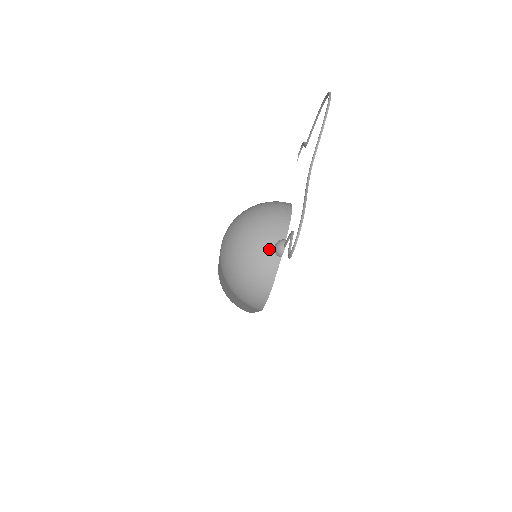
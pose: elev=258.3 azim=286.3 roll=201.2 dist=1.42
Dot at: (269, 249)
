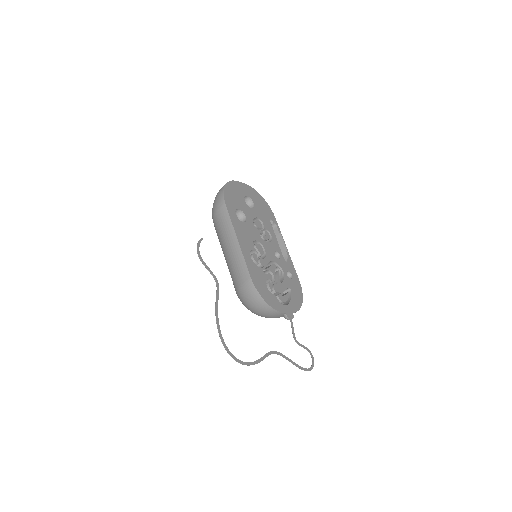
Dot at: occluded
